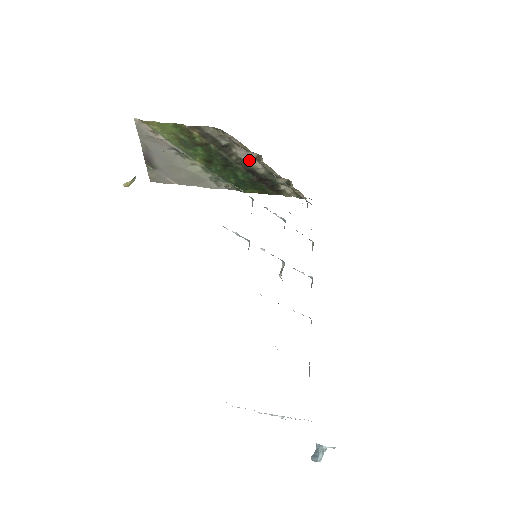
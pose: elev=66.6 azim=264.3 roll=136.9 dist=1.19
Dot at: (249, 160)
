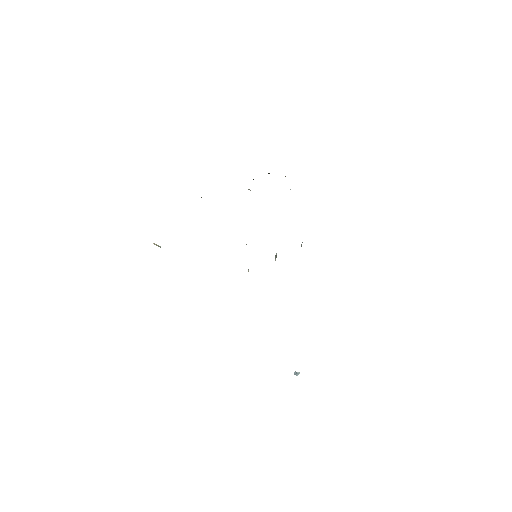
Dot at: occluded
